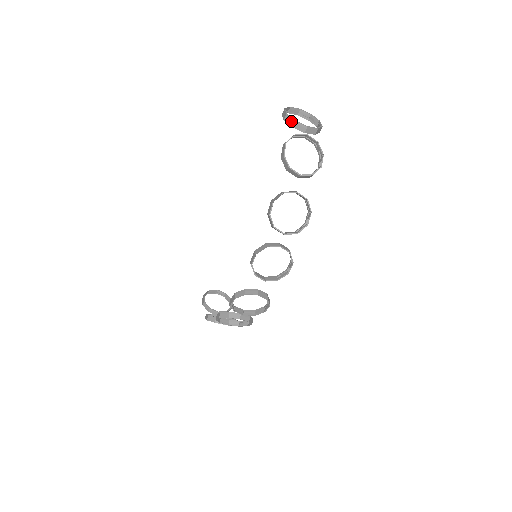
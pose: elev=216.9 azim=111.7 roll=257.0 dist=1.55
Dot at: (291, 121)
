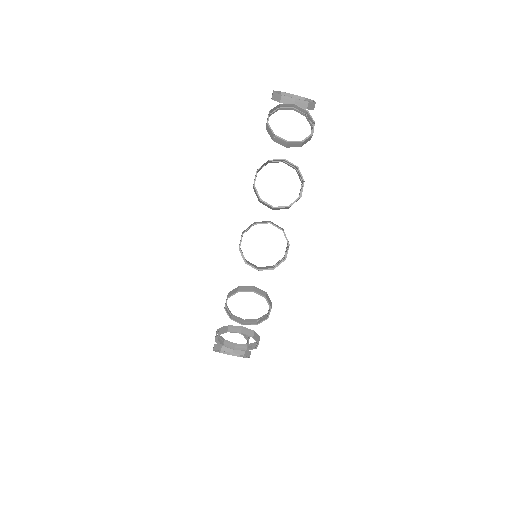
Dot at: (278, 97)
